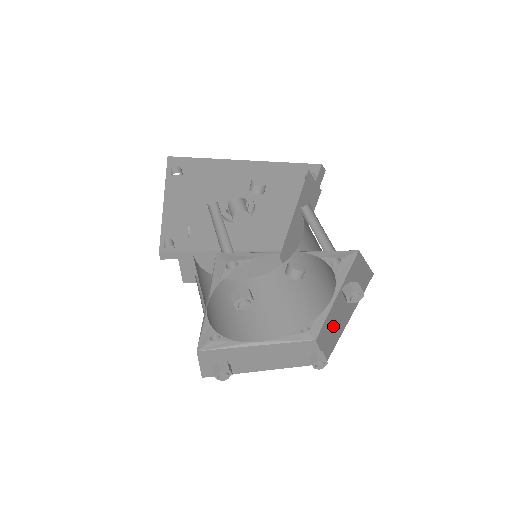
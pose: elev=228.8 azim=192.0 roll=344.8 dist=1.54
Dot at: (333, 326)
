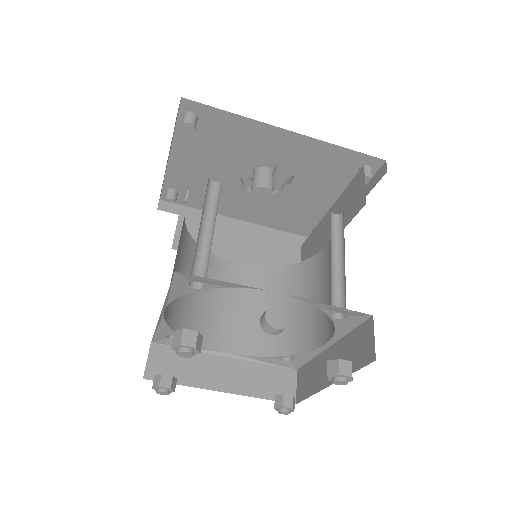
Dot at: (316, 373)
